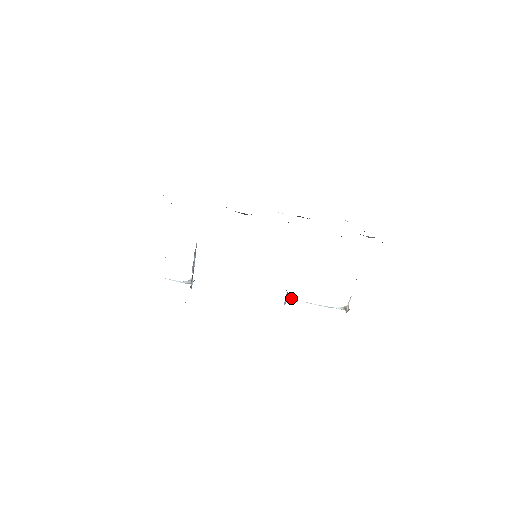
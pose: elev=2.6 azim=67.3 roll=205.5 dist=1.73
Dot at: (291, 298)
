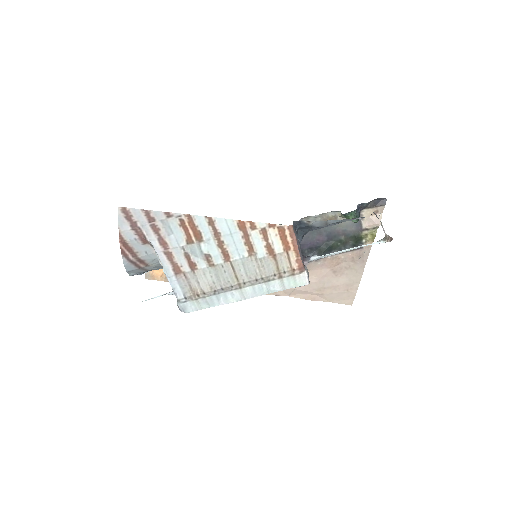
Dot at: (309, 256)
